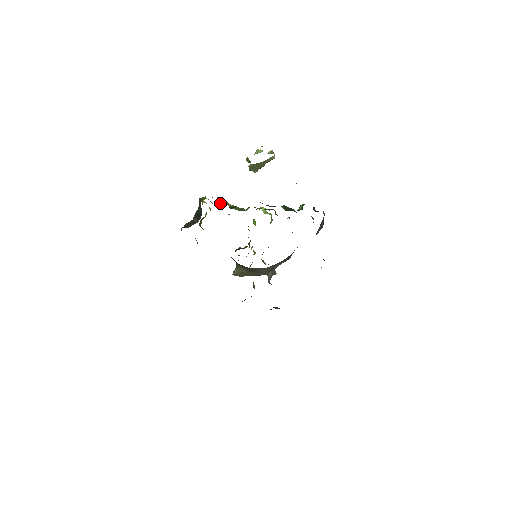
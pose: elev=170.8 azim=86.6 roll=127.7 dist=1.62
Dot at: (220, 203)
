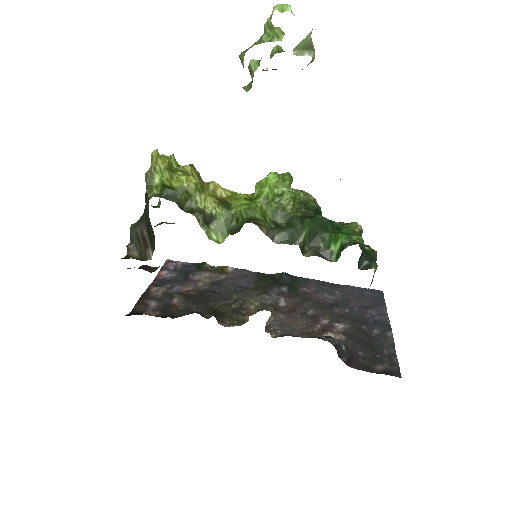
Dot at: (186, 204)
